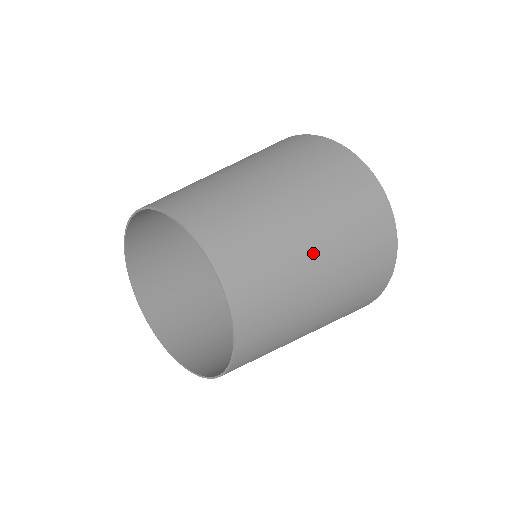
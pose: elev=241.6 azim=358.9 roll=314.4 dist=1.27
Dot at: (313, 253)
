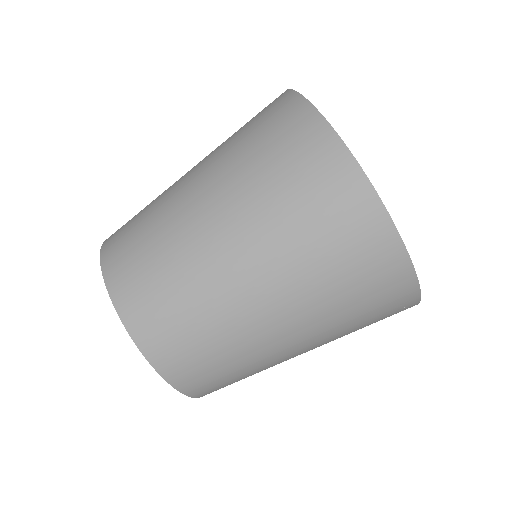
Dot at: (205, 224)
